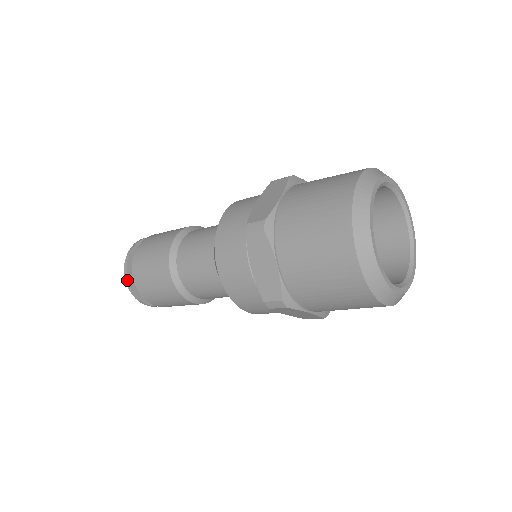
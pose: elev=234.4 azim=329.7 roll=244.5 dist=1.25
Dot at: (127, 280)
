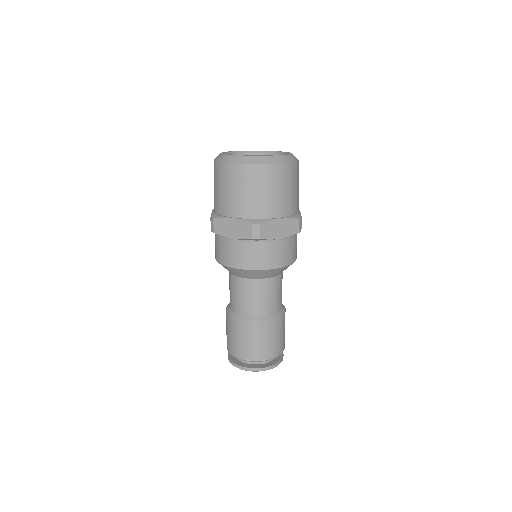
Dot at: (239, 367)
